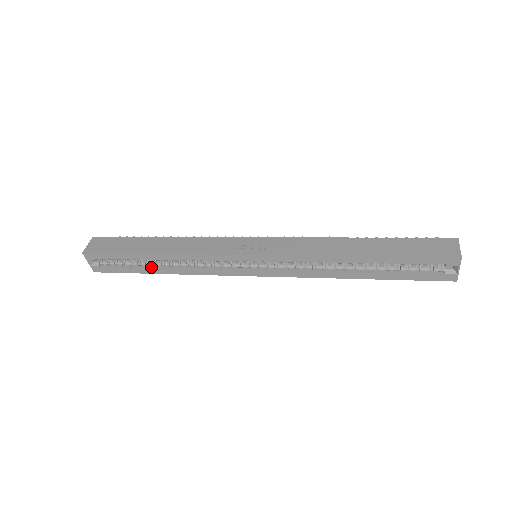
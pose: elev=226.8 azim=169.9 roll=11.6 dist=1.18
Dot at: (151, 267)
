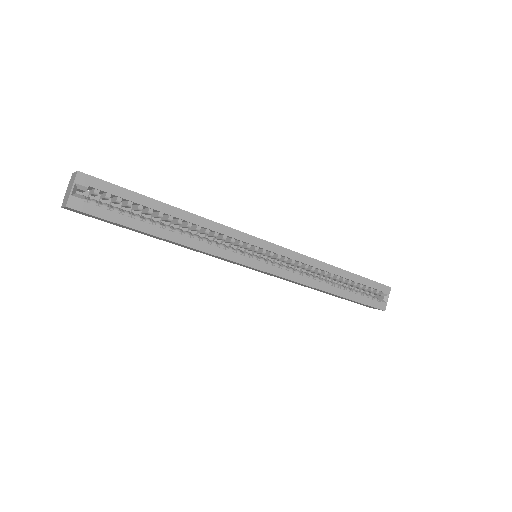
Dot at: (156, 226)
